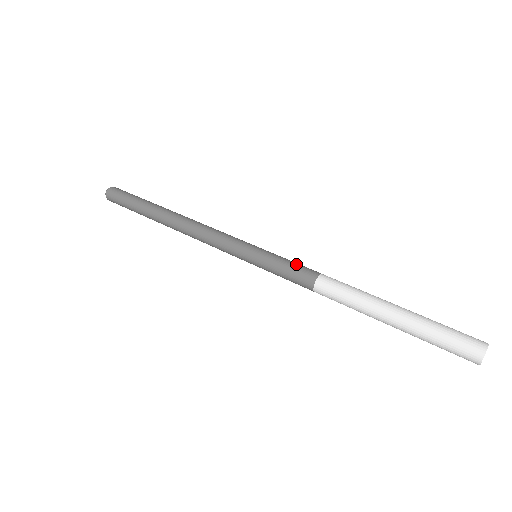
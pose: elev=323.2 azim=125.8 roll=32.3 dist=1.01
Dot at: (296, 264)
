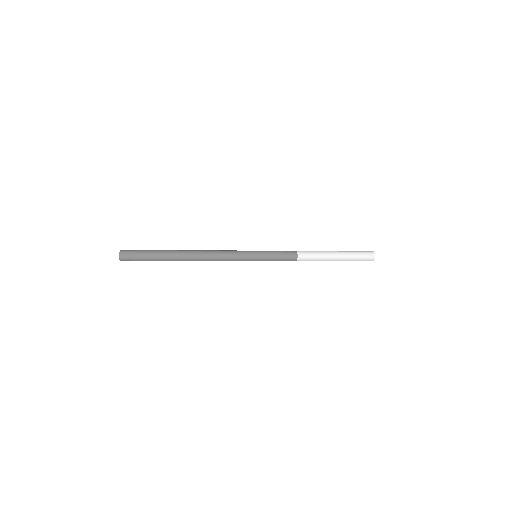
Dot at: occluded
